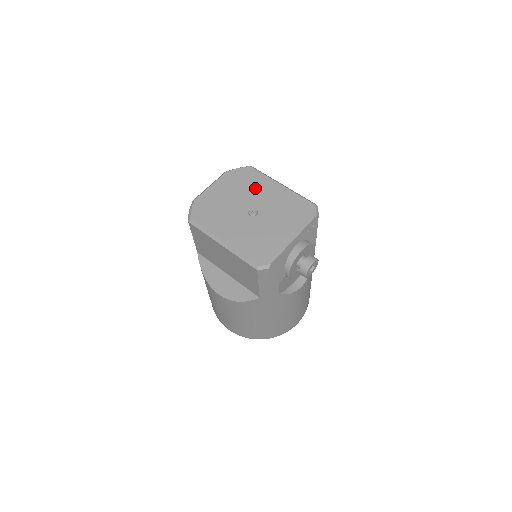
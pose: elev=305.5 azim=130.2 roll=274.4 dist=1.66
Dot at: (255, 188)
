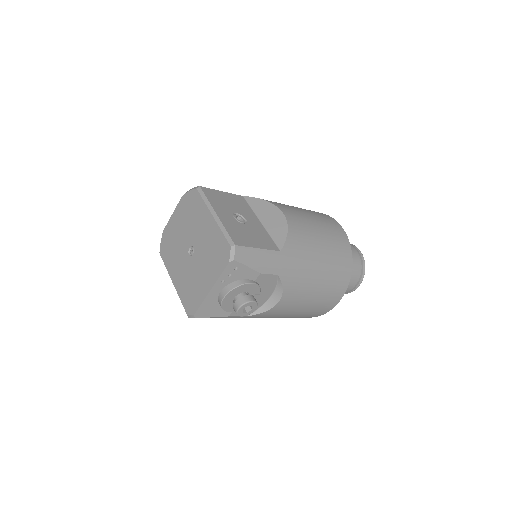
Dot at: (196, 219)
